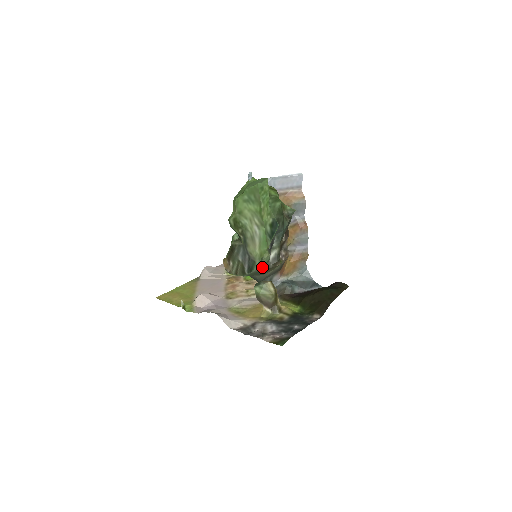
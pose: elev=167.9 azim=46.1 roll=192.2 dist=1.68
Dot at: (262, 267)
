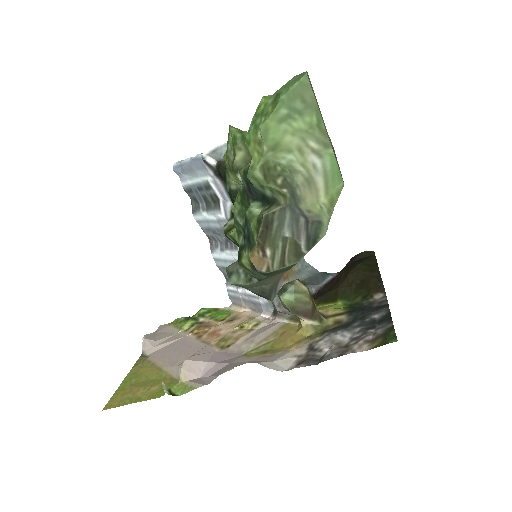
Dot at: occluded
